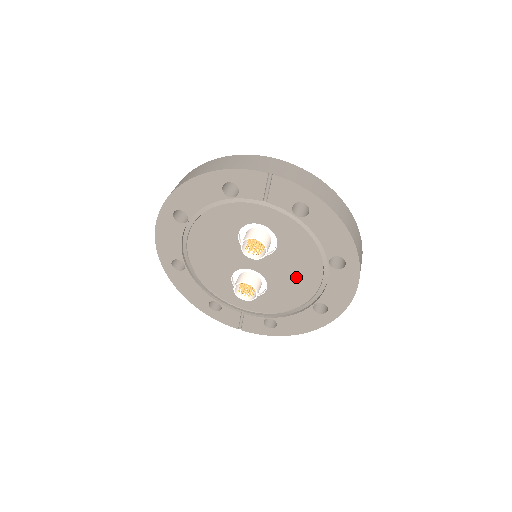
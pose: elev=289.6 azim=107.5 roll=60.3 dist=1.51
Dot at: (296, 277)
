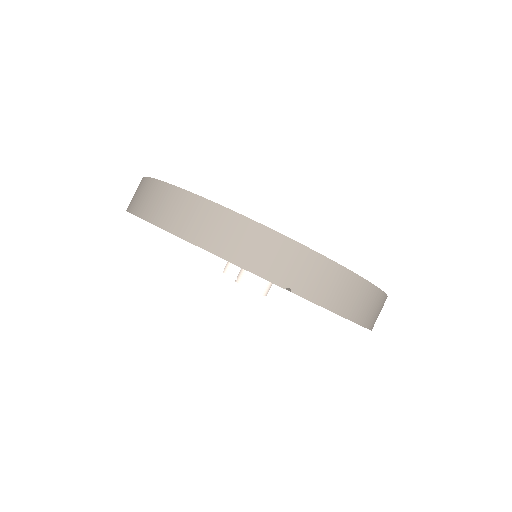
Dot at: occluded
